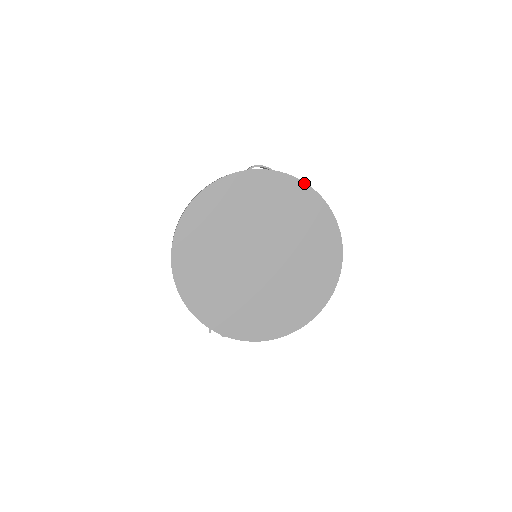
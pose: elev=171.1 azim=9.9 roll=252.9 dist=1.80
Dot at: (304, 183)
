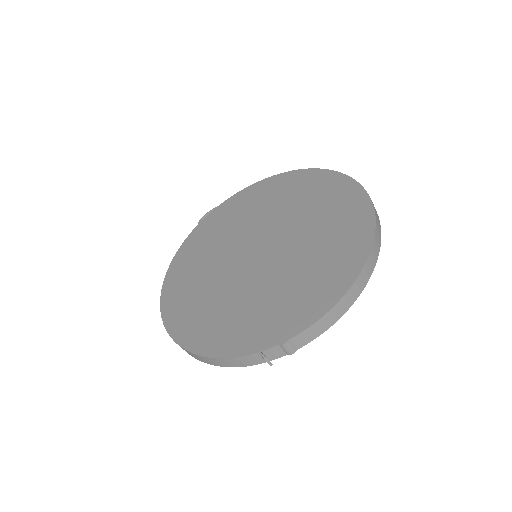
Dot at: (250, 186)
